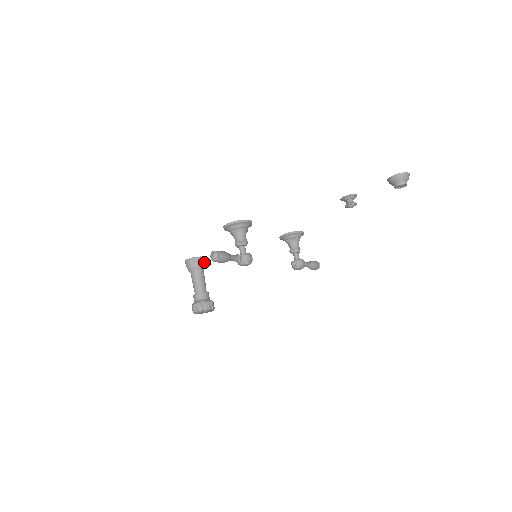
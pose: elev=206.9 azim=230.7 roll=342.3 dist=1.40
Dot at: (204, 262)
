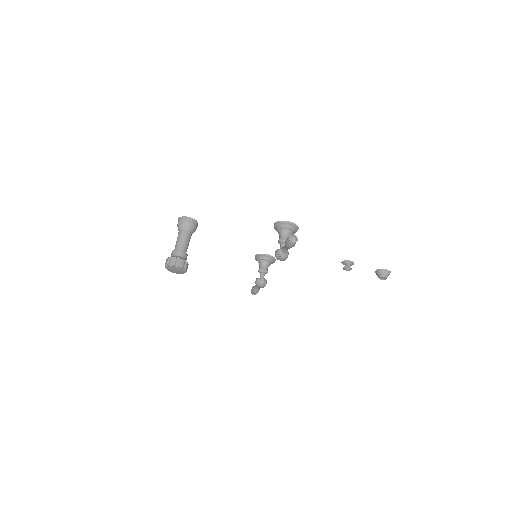
Dot at: occluded
